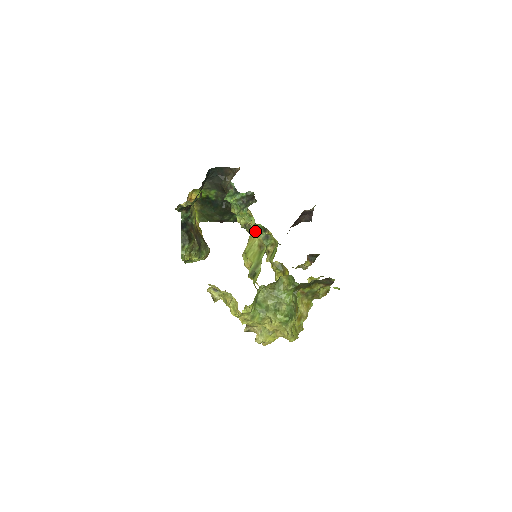
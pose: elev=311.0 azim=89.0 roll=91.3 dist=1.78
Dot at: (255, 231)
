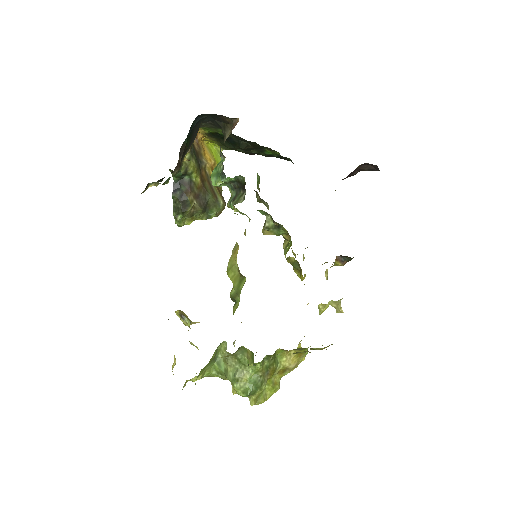
Dot at: (237, 247)
